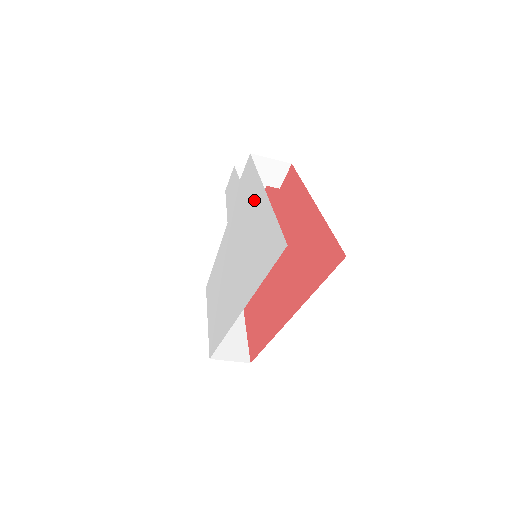
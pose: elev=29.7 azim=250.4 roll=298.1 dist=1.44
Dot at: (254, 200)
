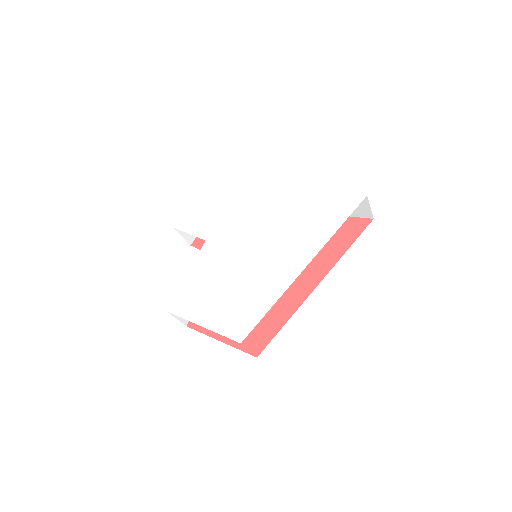
Dot at: (274, 202)
